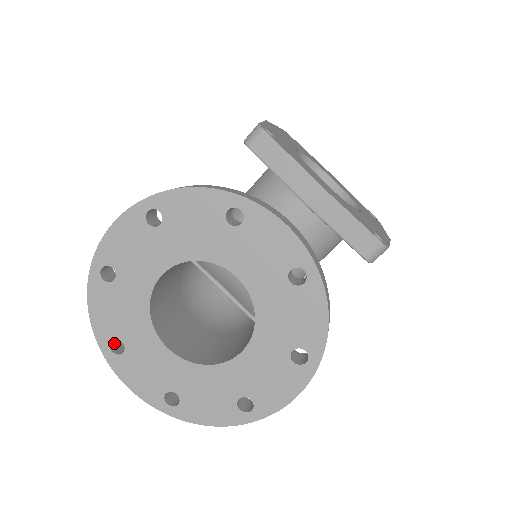
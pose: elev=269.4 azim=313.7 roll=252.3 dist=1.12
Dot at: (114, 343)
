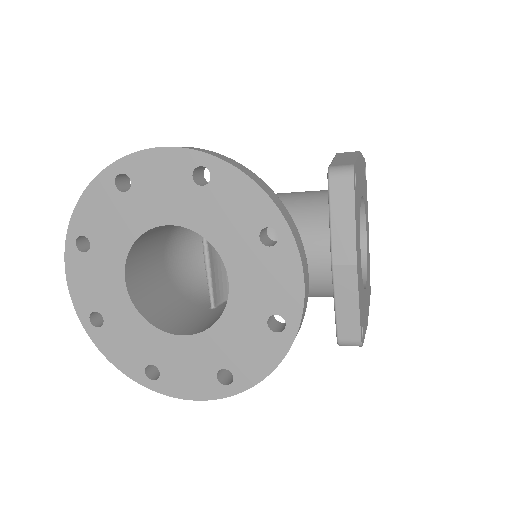
Dot at: (83, 236)
